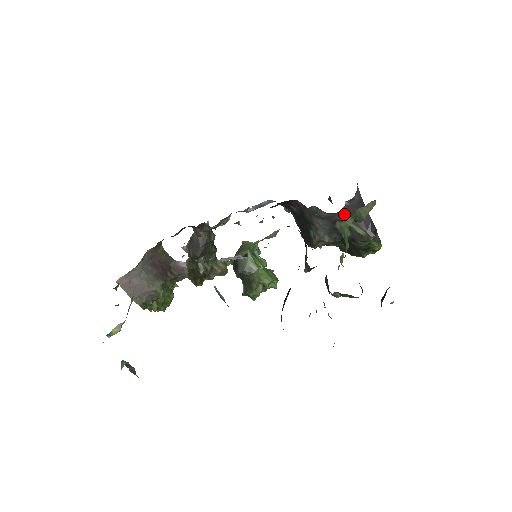
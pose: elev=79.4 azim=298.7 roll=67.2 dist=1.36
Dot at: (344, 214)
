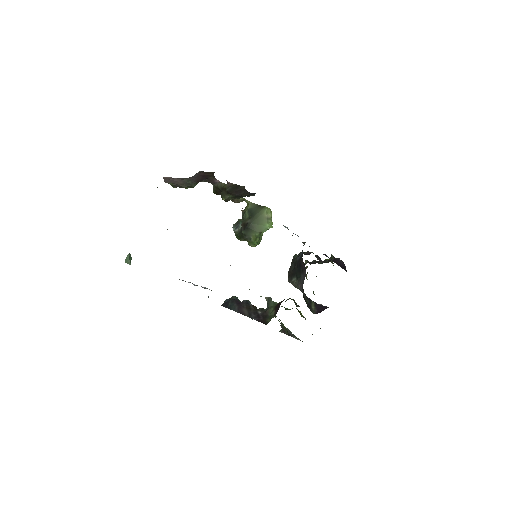
Dot at: occluded
